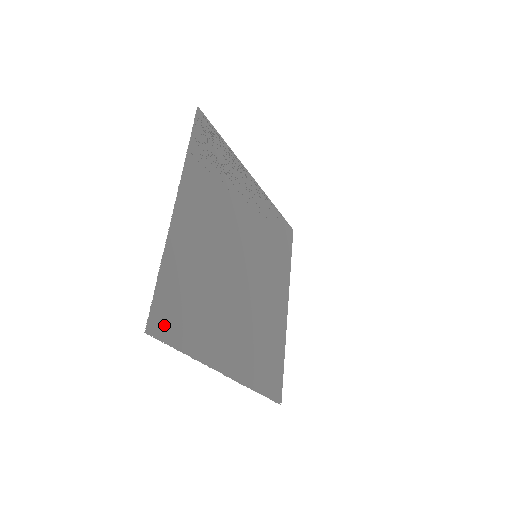
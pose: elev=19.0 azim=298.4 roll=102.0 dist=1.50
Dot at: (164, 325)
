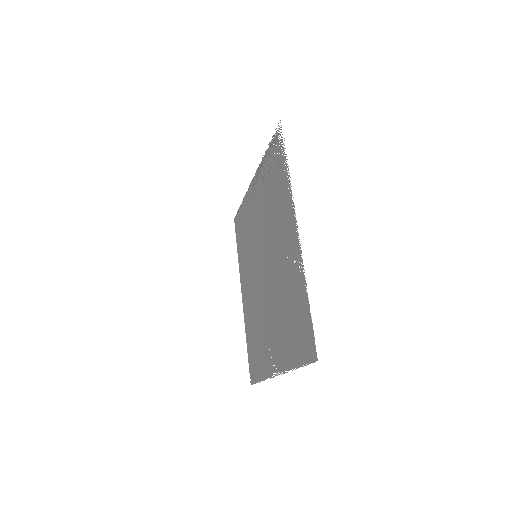
Dot at: (308, 349)
